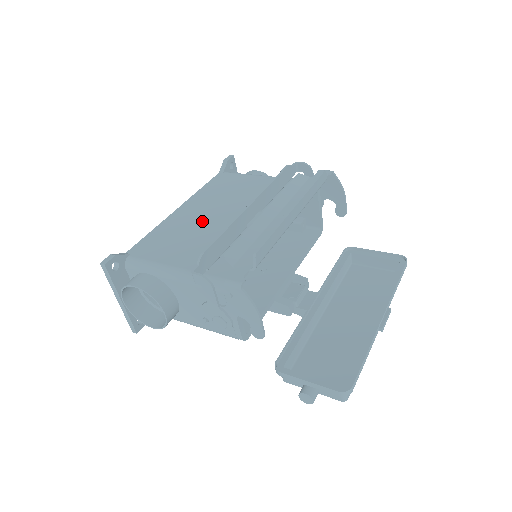
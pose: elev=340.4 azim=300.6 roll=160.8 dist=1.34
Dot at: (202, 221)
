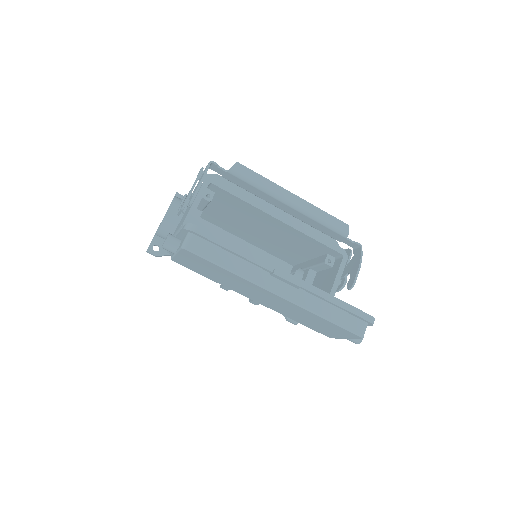
Dot at: occluded
